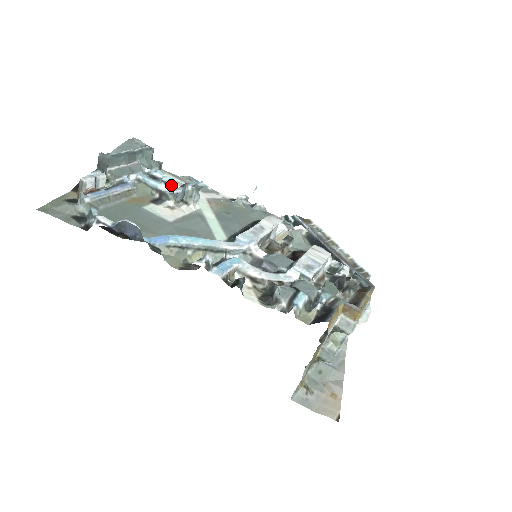
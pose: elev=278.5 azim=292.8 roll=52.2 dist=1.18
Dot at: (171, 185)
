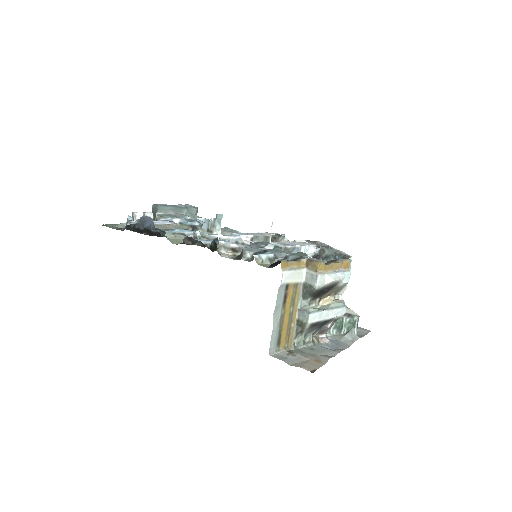
Dot at: occluded
